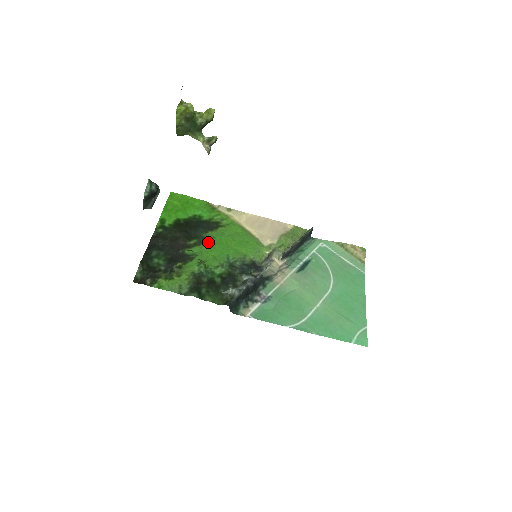
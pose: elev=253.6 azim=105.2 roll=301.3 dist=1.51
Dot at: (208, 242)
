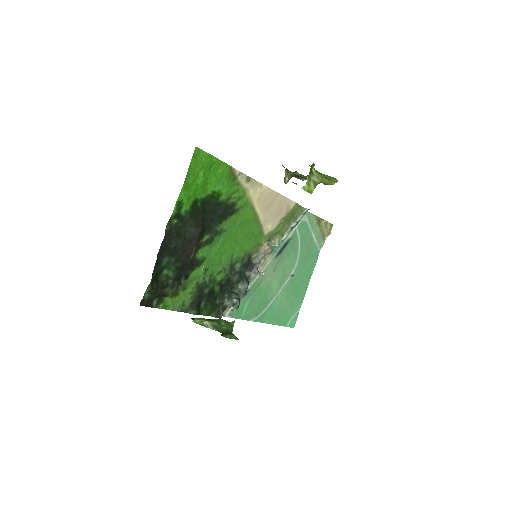
Dot at: (219, 238)
